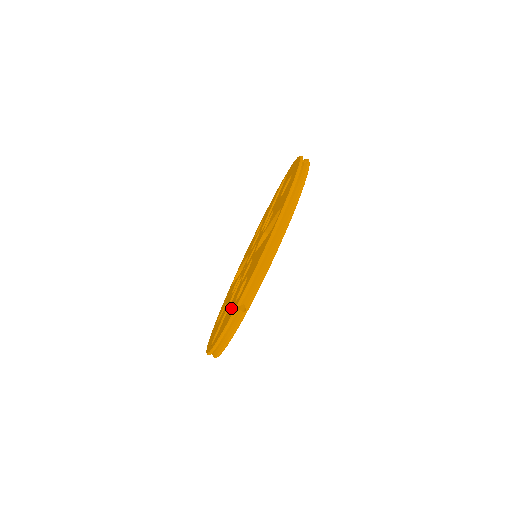
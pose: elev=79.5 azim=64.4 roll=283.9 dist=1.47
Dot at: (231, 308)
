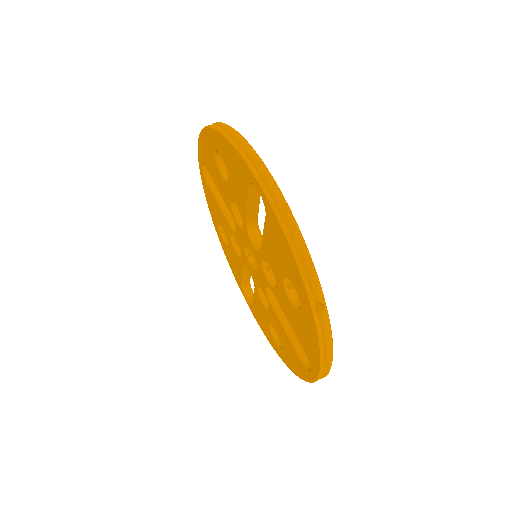
Dot at: (228, 168)
